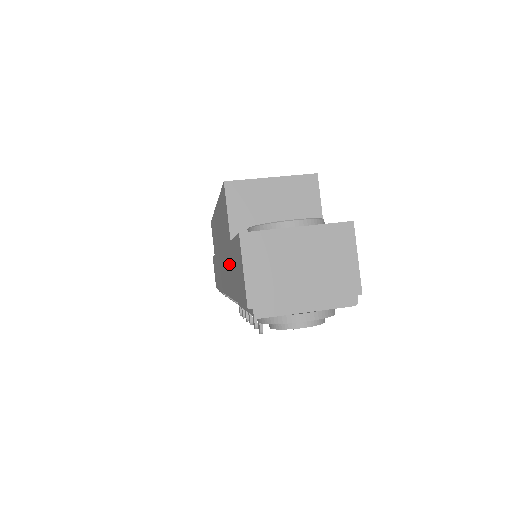
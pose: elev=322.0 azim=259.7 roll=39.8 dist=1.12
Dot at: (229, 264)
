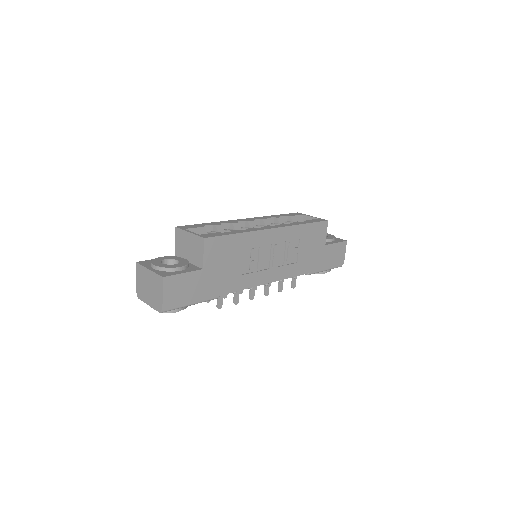
Dot at: occluded
